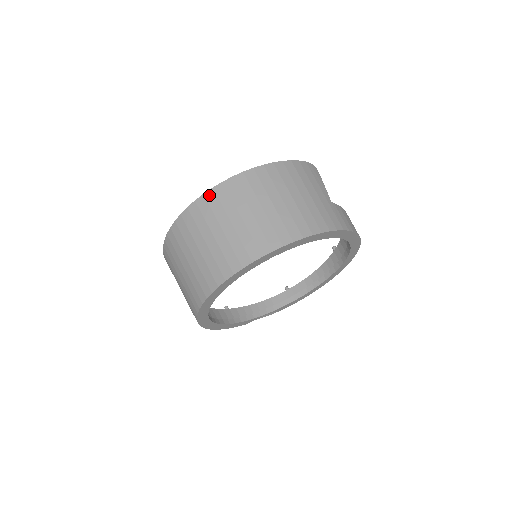
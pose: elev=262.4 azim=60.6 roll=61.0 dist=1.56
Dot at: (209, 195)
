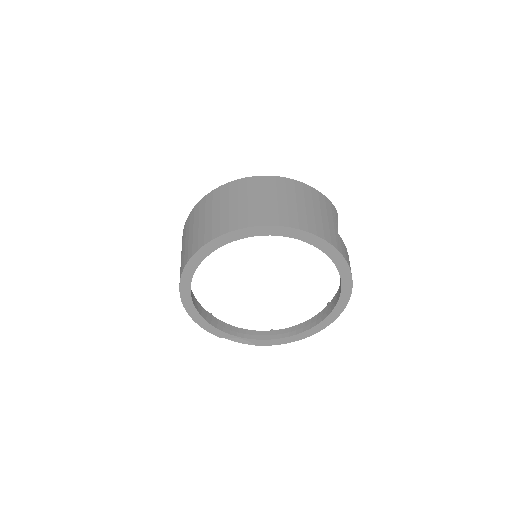
Dot at: (241, 181)
